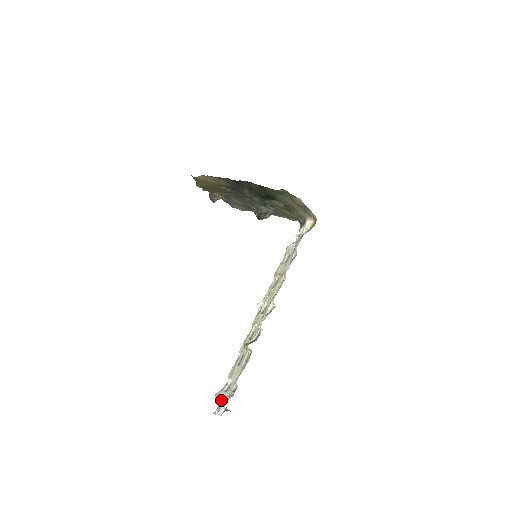
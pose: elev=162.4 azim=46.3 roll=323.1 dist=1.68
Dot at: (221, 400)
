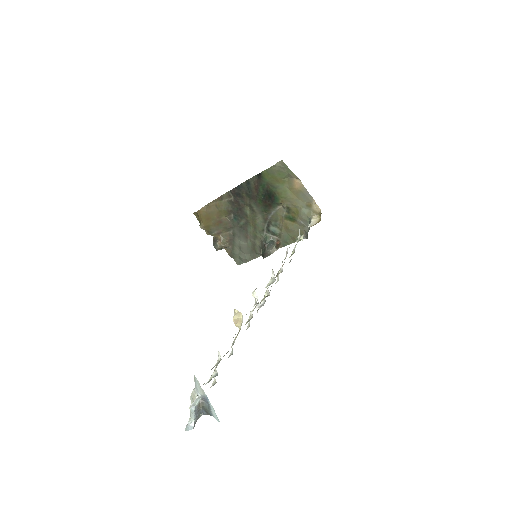
Dot at: occluded
